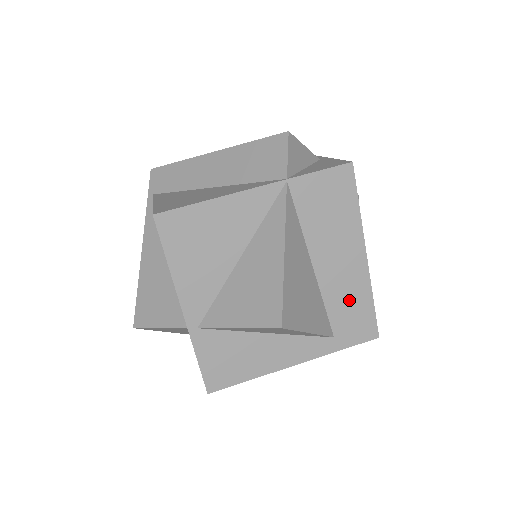
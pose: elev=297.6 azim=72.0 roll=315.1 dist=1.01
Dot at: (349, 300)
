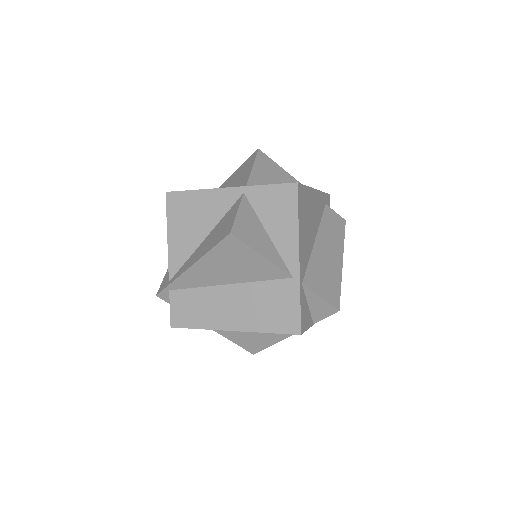
Dot at: occluded
